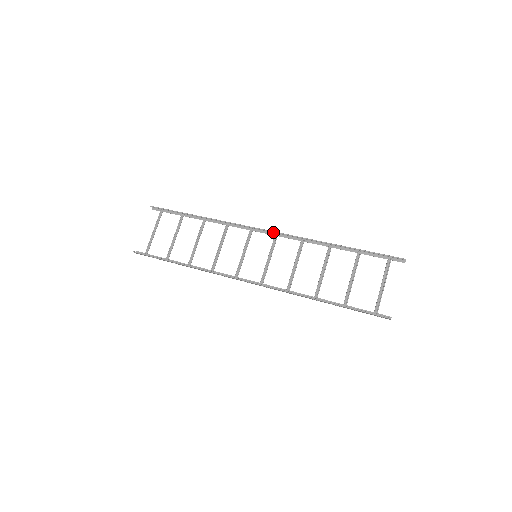
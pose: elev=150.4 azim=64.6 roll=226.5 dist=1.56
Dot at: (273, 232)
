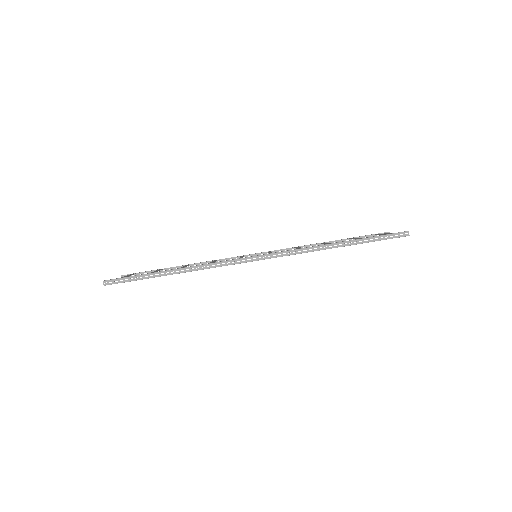
Dot at: occluded
